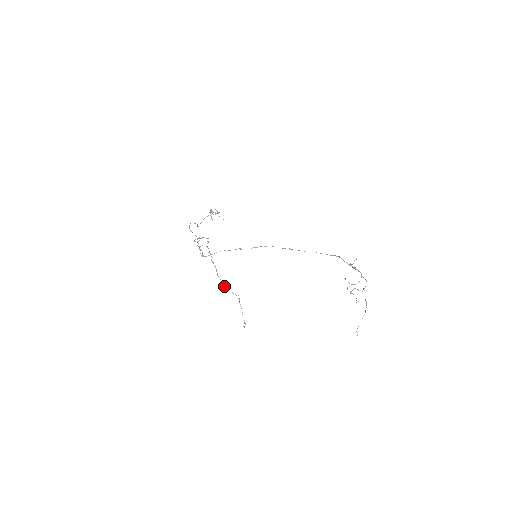
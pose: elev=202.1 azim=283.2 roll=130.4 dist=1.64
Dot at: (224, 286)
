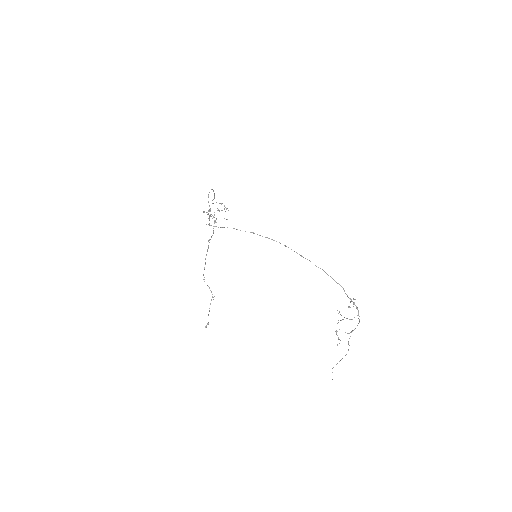
Dot at: occluded
